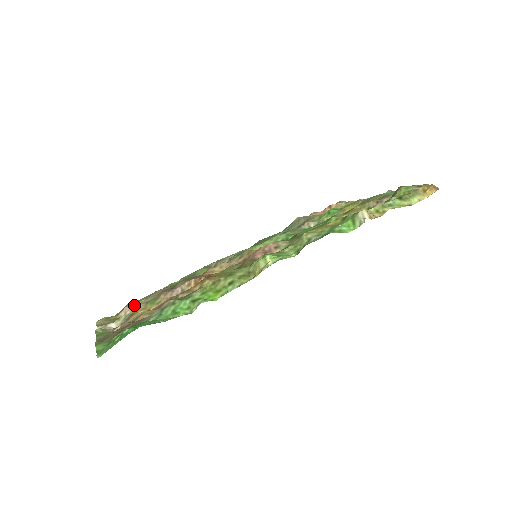
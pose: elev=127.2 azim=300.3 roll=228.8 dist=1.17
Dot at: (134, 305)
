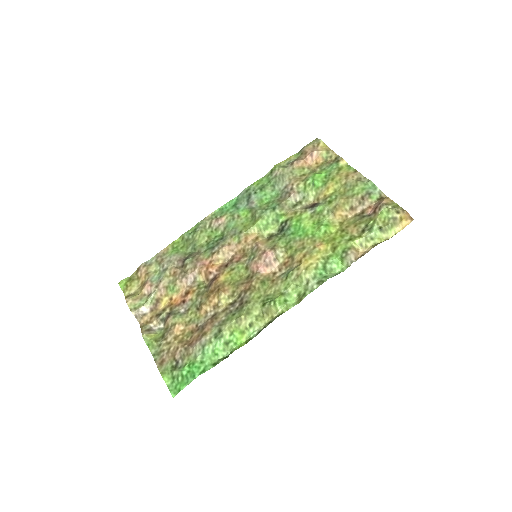
Dot at: (154, 285)
